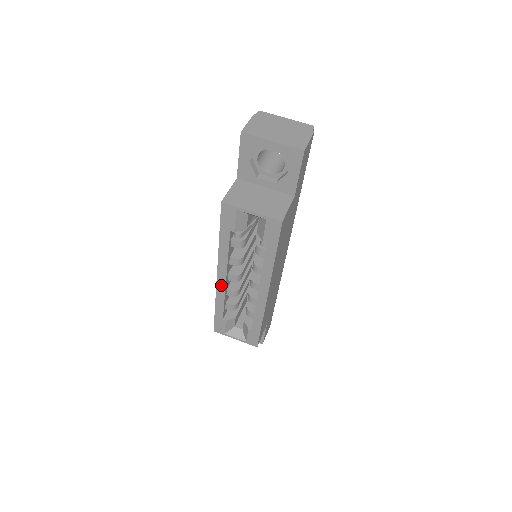
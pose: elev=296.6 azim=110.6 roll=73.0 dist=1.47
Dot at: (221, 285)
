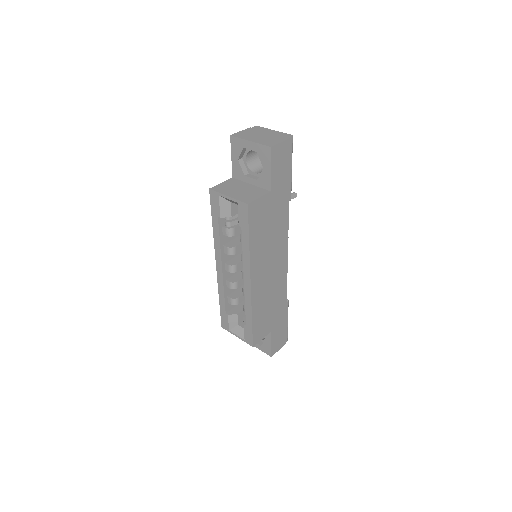
Dot at: (220, 274)
